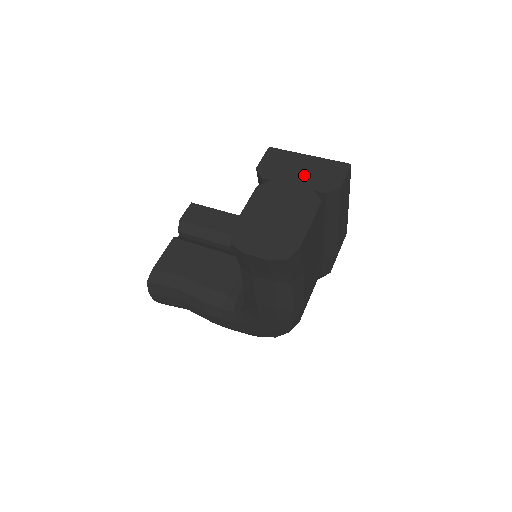
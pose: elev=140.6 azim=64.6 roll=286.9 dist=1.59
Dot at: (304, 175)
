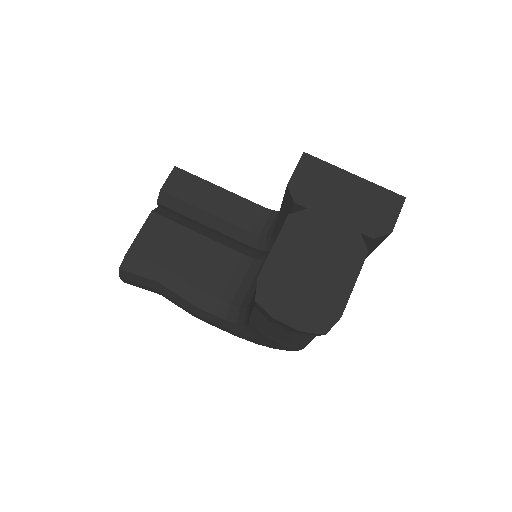
Dot at: (348, 206)
